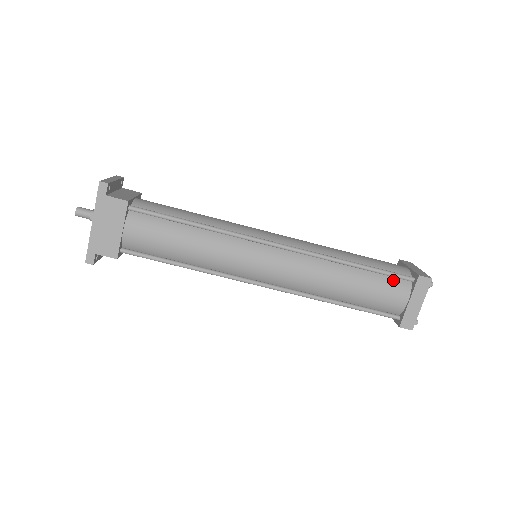
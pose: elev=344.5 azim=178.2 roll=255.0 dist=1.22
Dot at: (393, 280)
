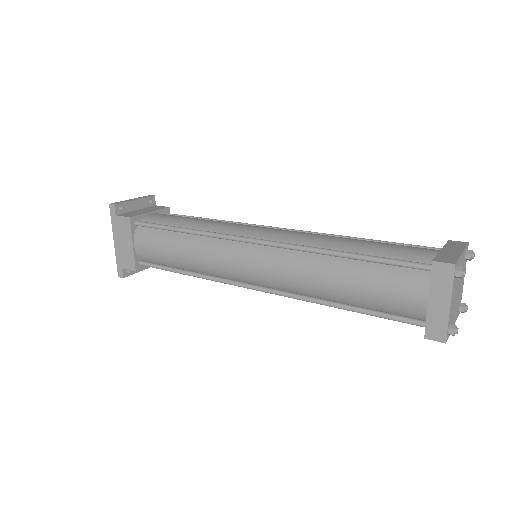
Dot at: (402, 271)
